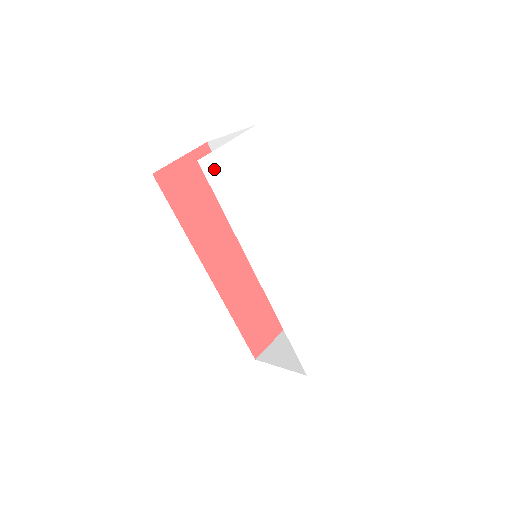
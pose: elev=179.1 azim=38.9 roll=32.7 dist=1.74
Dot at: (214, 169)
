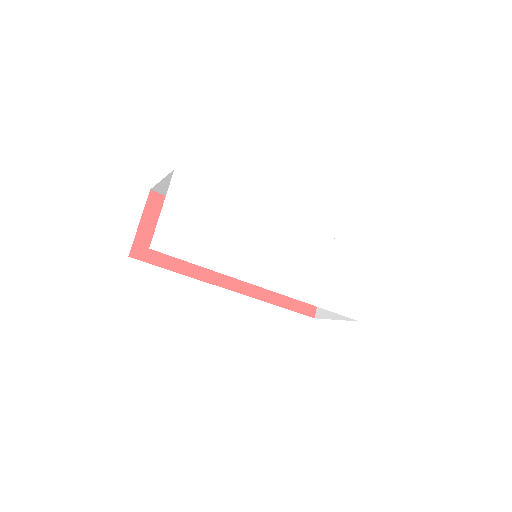
Dot at: (167, 241)
